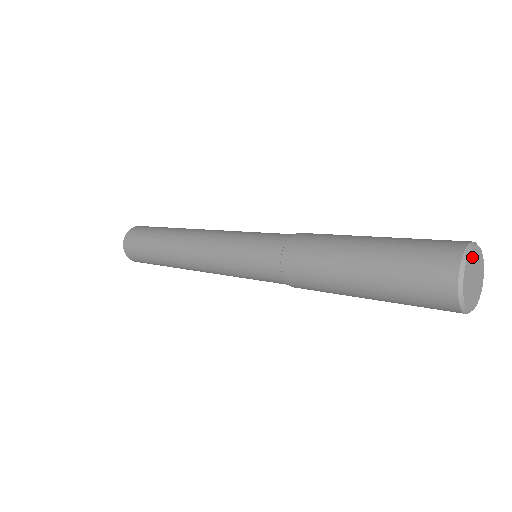
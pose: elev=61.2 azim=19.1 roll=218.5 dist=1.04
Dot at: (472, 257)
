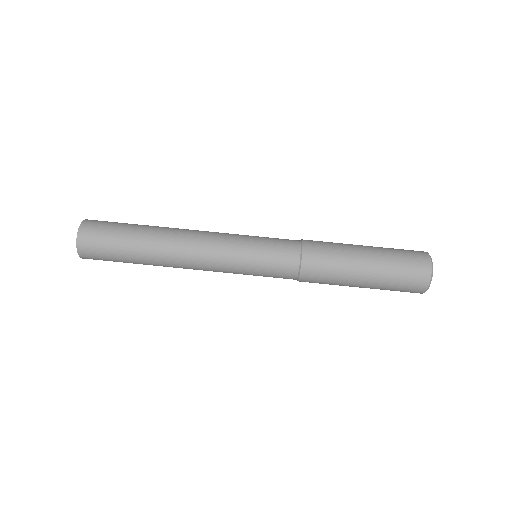
Dot at: occluded
